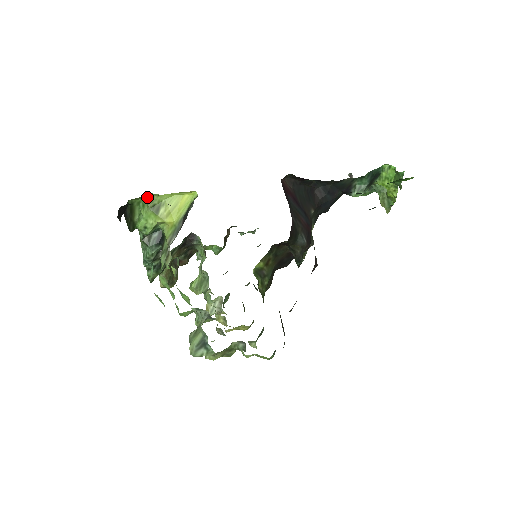
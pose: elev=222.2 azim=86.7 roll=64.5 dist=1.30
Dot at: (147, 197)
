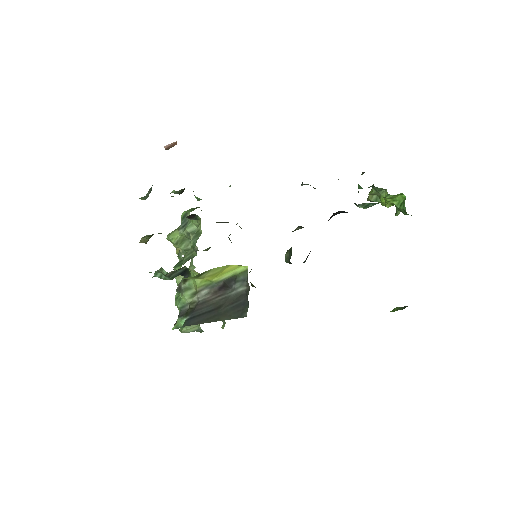
Dot at: occluded
